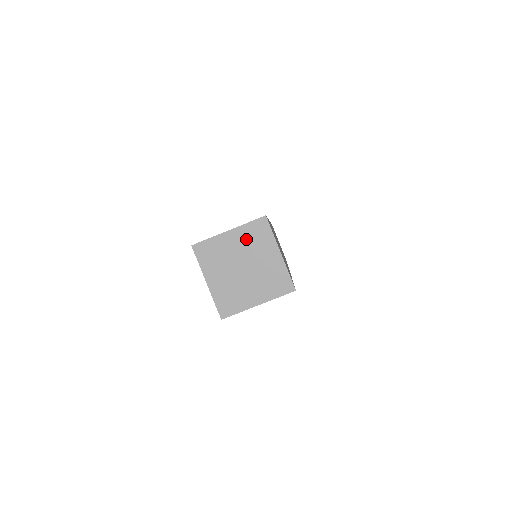
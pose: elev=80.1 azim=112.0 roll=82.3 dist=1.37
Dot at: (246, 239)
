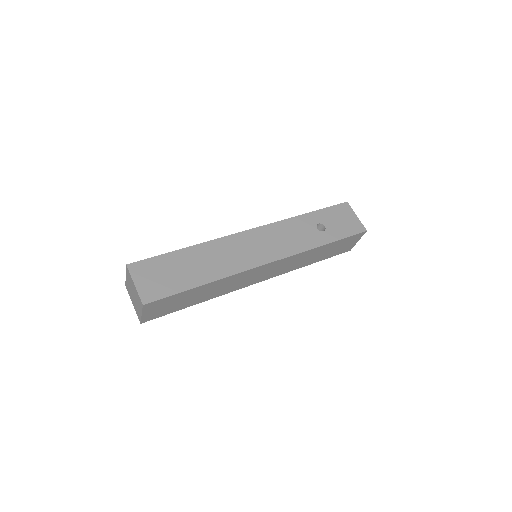
Dot at: (129, 279)
